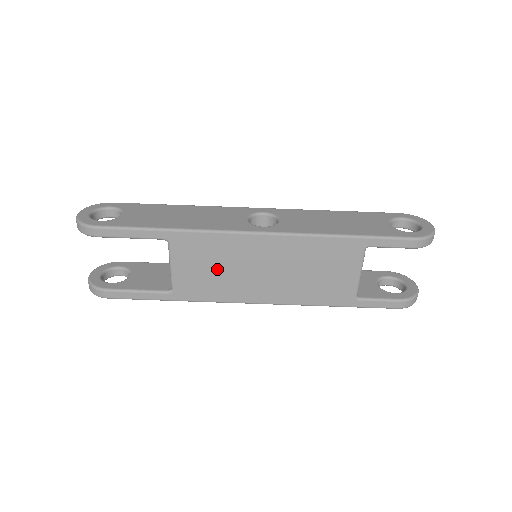
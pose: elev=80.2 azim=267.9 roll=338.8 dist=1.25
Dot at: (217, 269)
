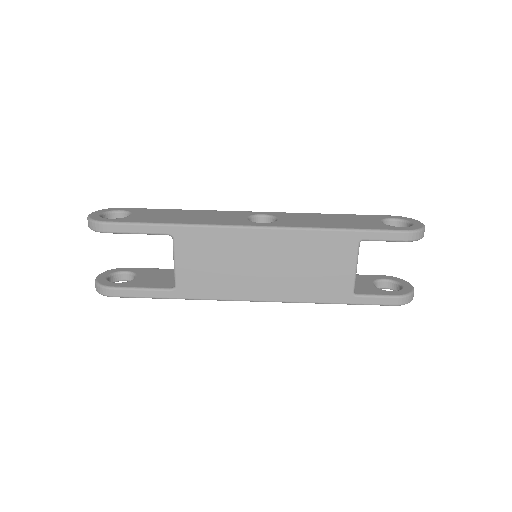
Dot at: (219, 265)
